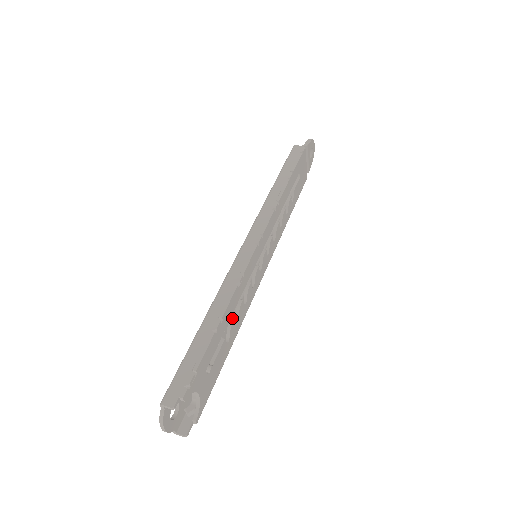
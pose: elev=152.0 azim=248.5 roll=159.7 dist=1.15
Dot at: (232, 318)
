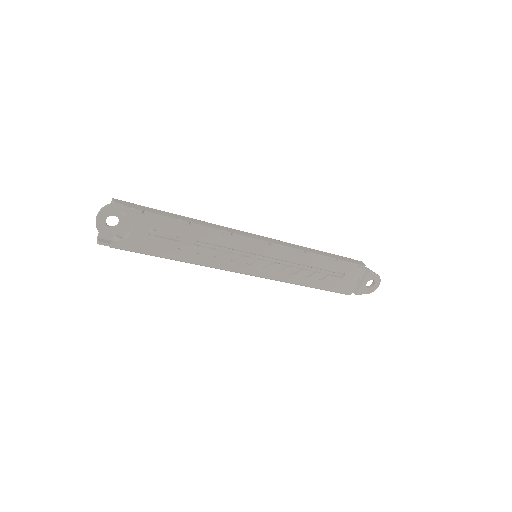
Dot at: (198, 245)
